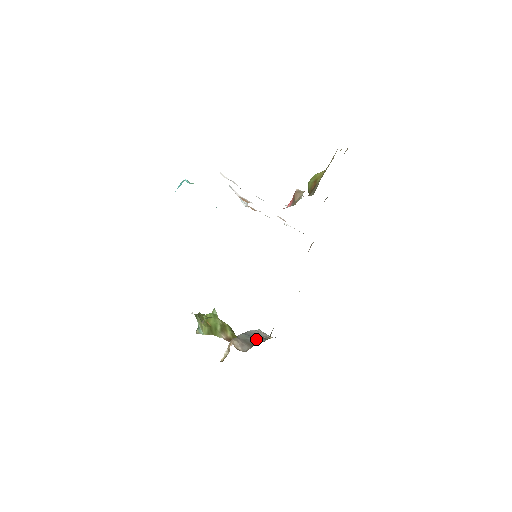
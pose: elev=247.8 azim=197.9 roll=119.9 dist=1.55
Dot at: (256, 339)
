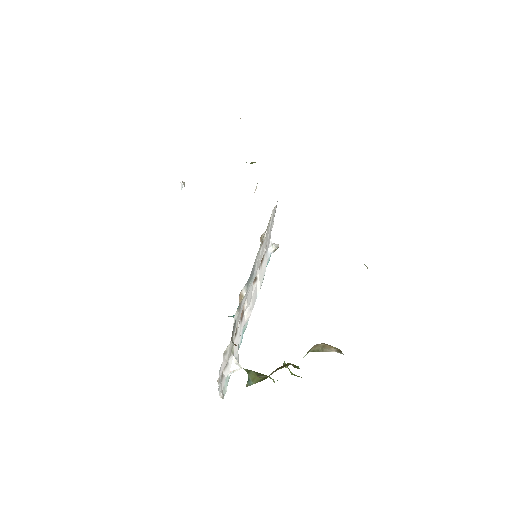
Dot at: occluded
